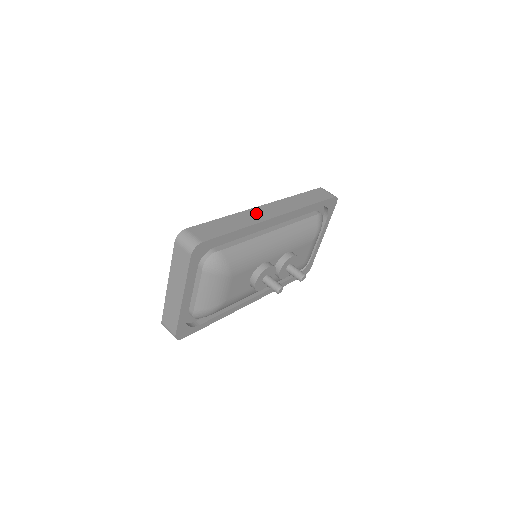
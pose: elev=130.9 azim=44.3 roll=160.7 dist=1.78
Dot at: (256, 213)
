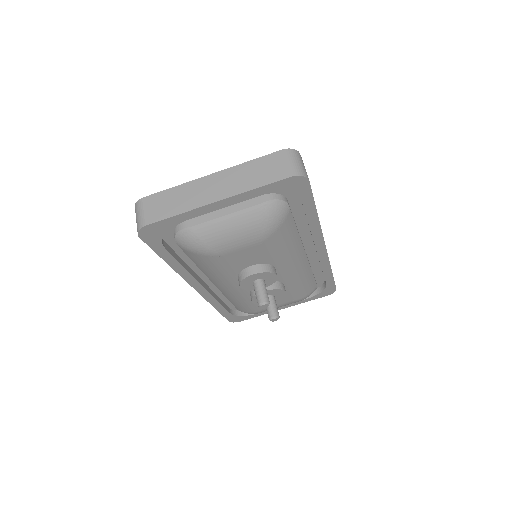
Dot at: occluded
